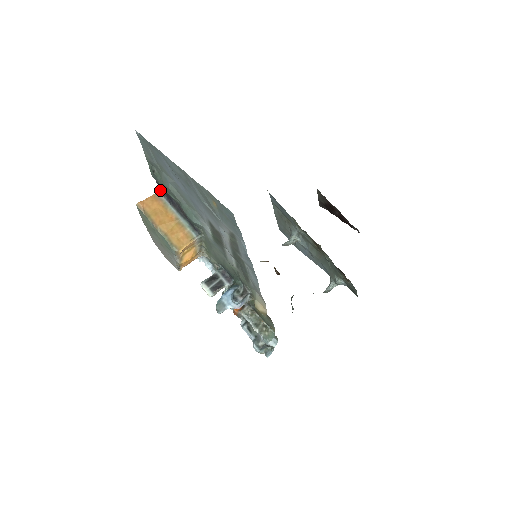
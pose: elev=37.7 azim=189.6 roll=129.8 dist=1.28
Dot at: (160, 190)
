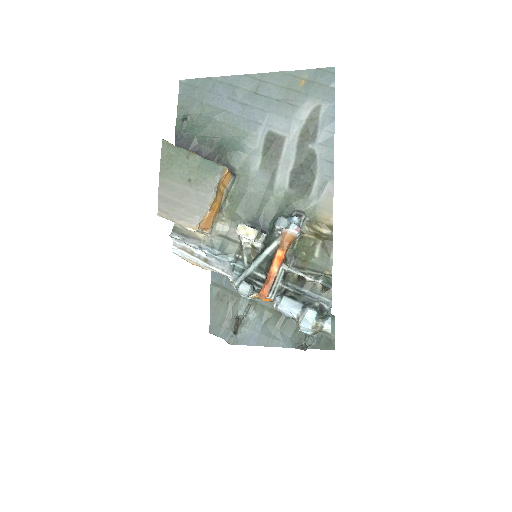
Dot at: occluded
